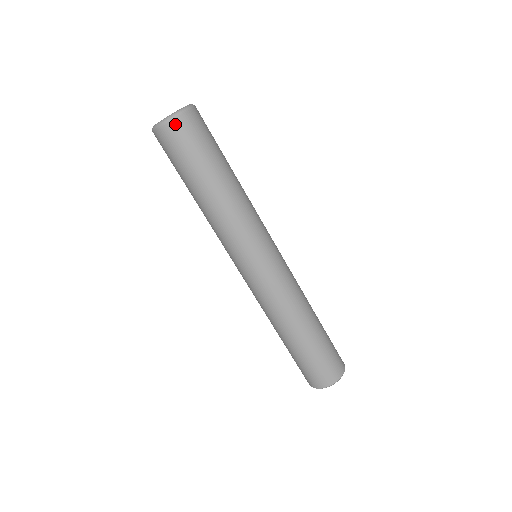
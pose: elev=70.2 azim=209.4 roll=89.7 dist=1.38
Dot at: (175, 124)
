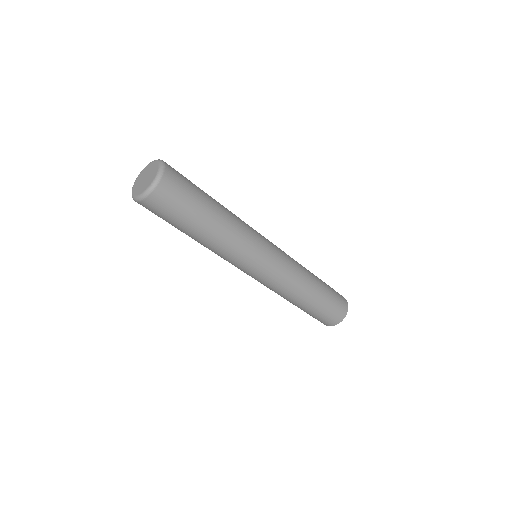
Dot at: (165, 183)
